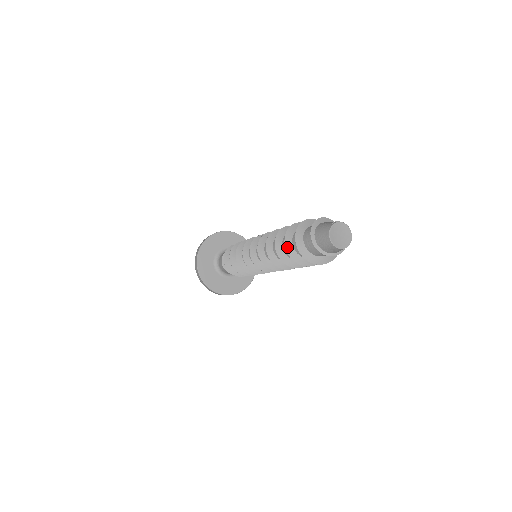
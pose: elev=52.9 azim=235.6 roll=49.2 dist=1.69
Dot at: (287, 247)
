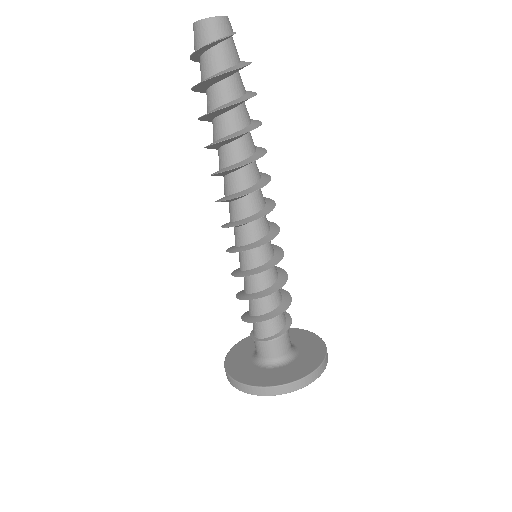
Dot at: (204, 115)
